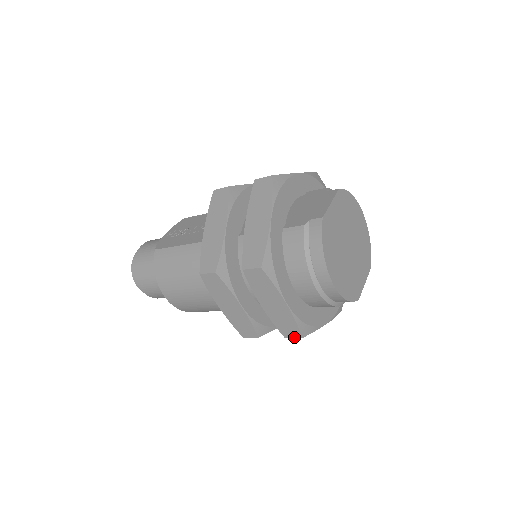
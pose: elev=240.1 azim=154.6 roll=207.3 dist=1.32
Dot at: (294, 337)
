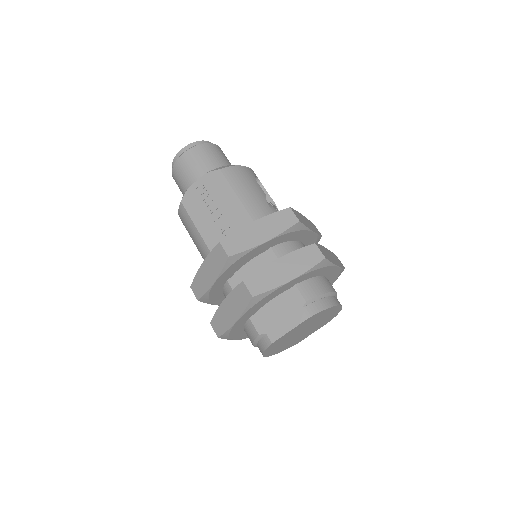
Dot at: occluded
